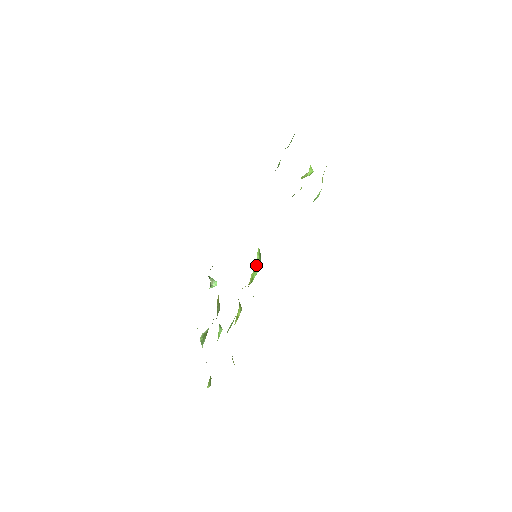
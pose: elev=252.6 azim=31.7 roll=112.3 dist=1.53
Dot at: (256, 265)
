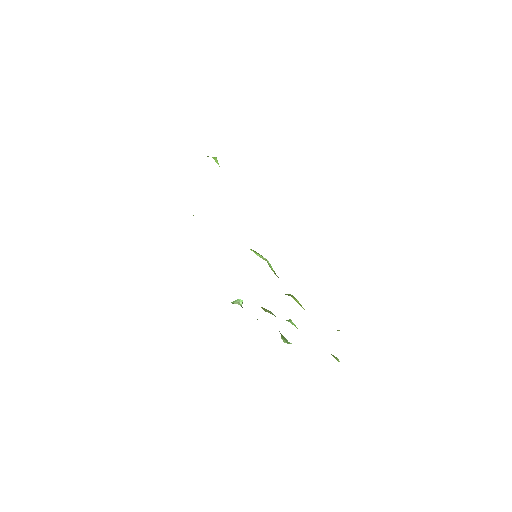
Dot at: occluded
